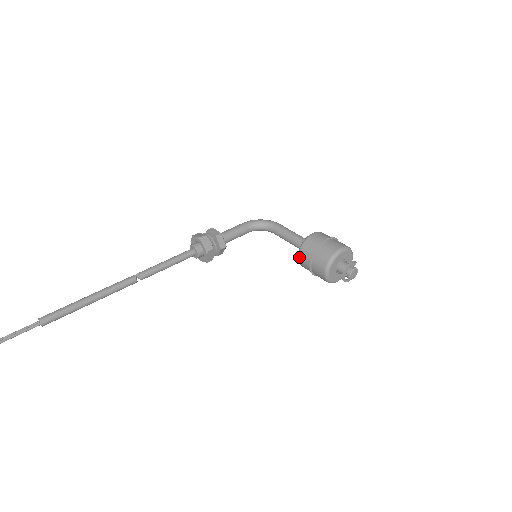
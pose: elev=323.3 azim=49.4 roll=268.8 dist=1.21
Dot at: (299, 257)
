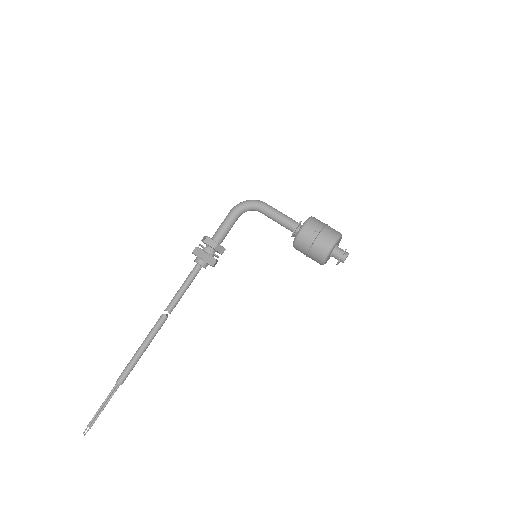
Dot at: occluded
